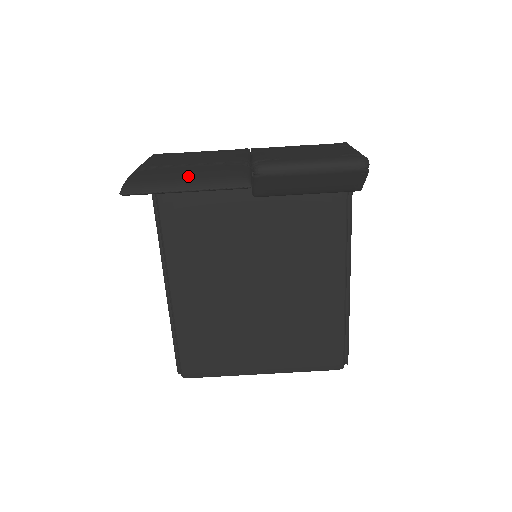
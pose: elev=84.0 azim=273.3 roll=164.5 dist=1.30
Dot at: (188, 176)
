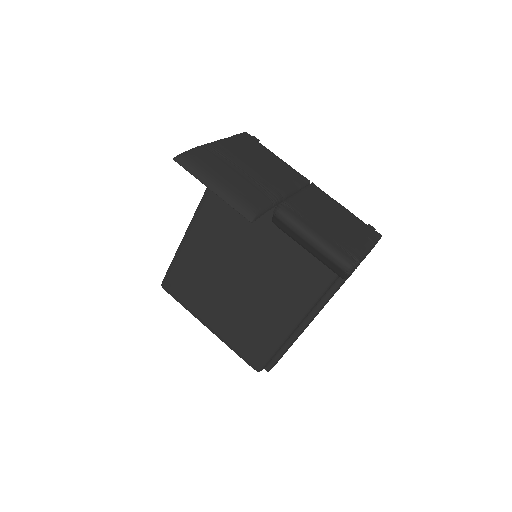
Dot at: (224, 180)
